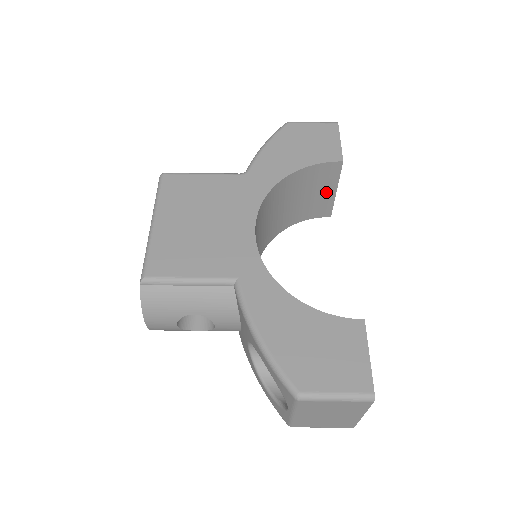
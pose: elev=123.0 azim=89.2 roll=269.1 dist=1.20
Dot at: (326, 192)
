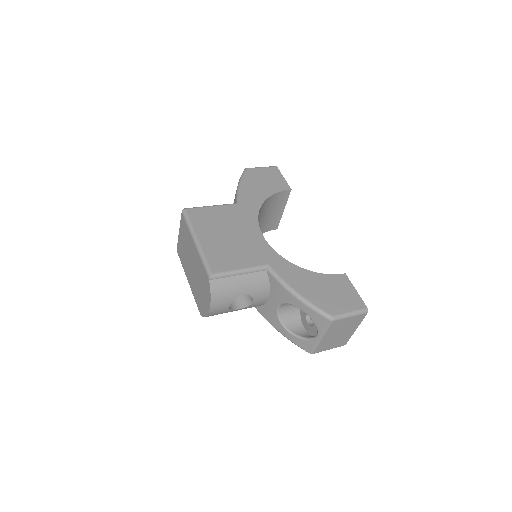
Dot at: (278, 211)
